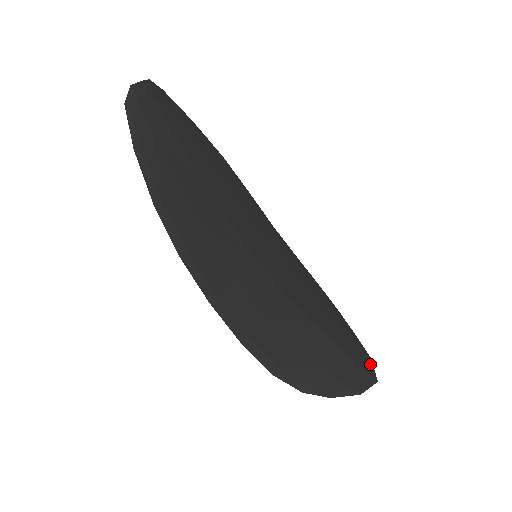
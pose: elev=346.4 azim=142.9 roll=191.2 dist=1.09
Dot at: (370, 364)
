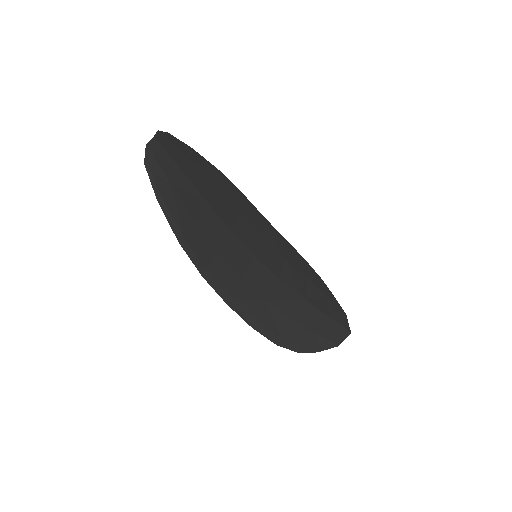
Dot at: (345, 320)
